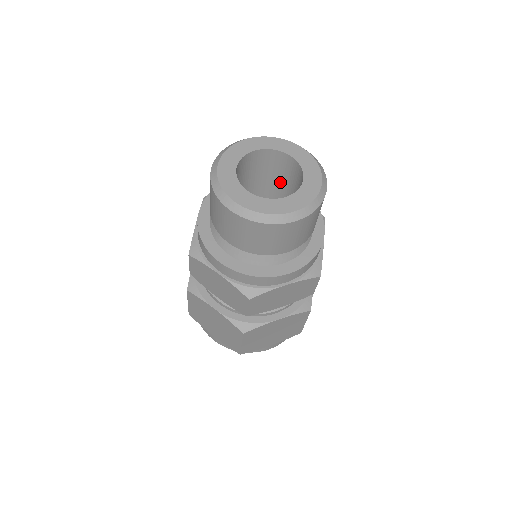
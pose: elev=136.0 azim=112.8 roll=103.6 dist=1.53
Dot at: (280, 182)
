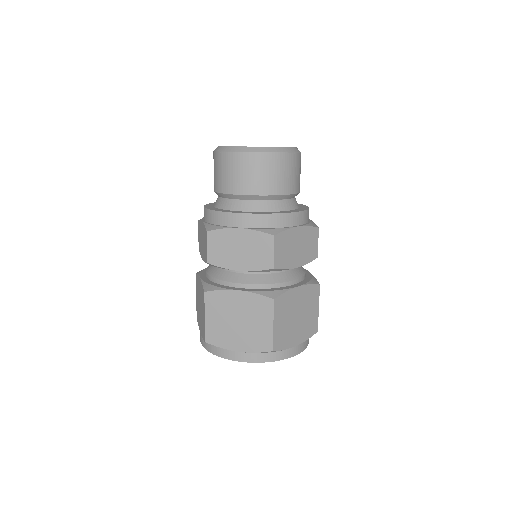
Dot at: occluded
